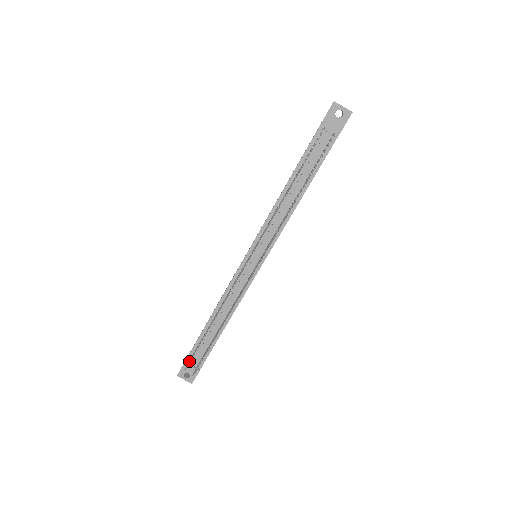
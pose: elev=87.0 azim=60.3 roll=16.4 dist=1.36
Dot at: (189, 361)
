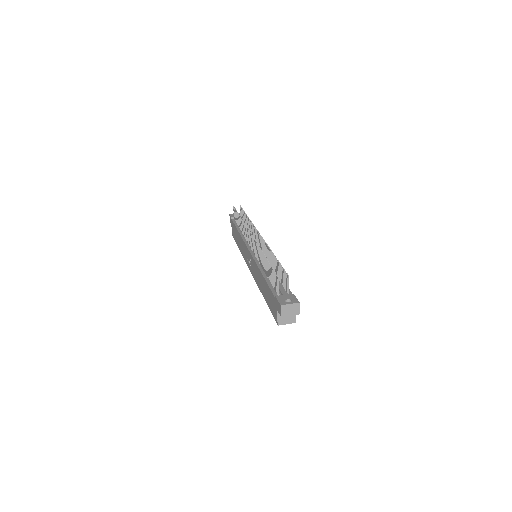
Dot at: (275, 275)
